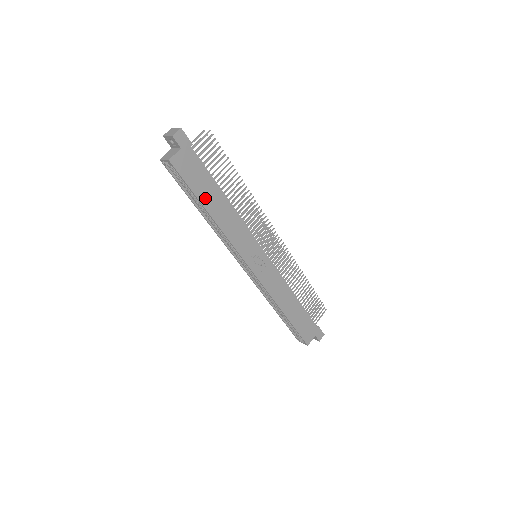
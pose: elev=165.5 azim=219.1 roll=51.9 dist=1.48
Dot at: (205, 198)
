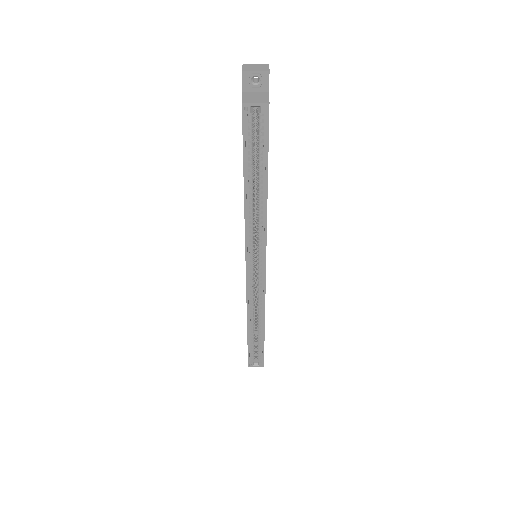
Dot at: occluded
